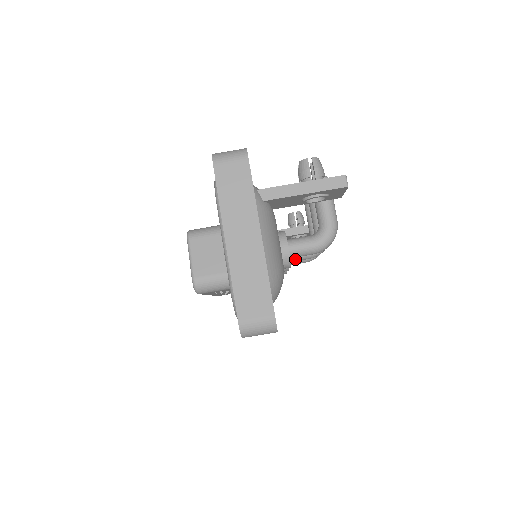
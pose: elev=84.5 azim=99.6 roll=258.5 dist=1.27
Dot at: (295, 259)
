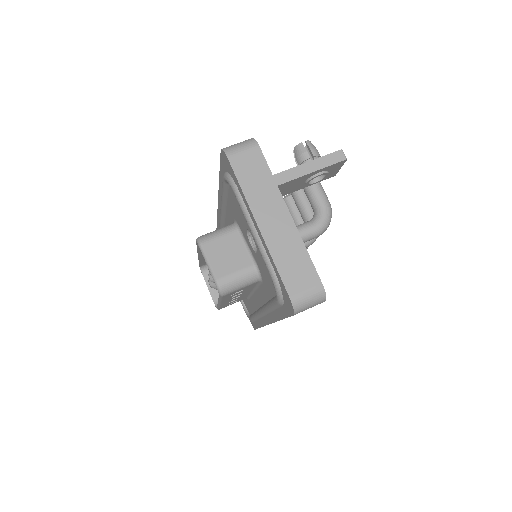
Dot at: occluded
